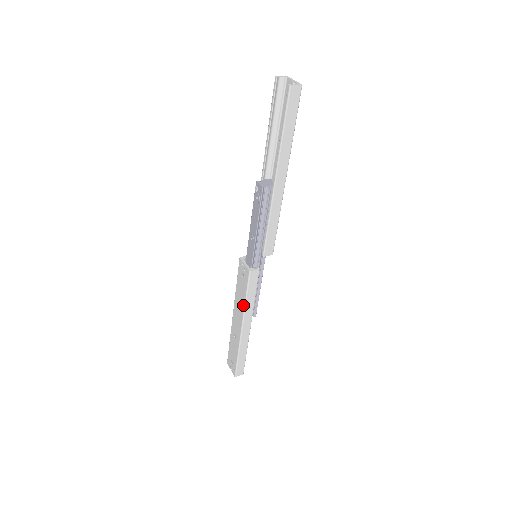
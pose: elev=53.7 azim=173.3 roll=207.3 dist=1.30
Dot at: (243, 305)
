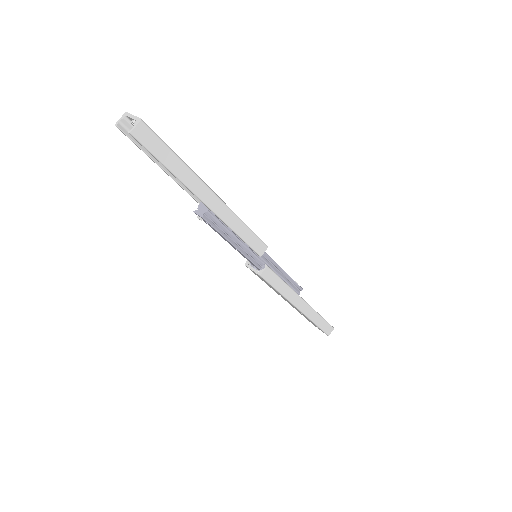
Dot at: occluded
